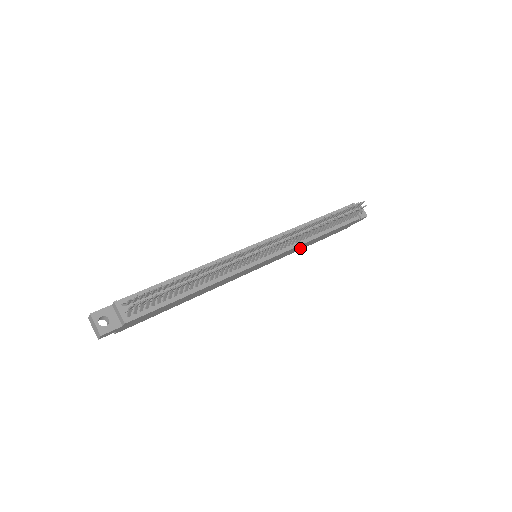
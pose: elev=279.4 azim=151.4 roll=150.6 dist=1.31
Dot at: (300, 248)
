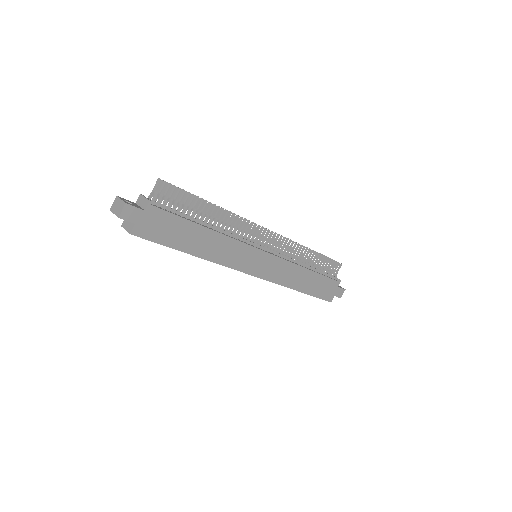
Dot at: (293, 283)
